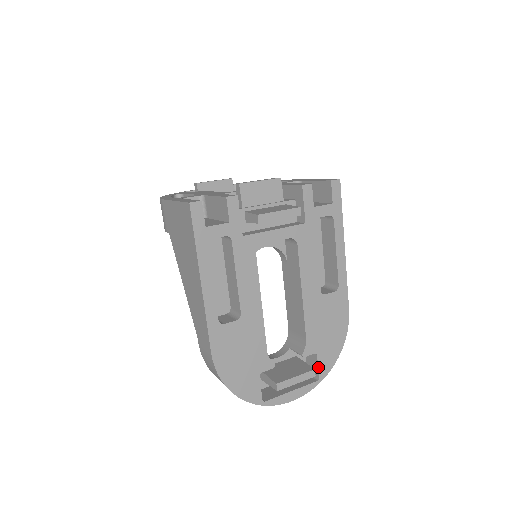
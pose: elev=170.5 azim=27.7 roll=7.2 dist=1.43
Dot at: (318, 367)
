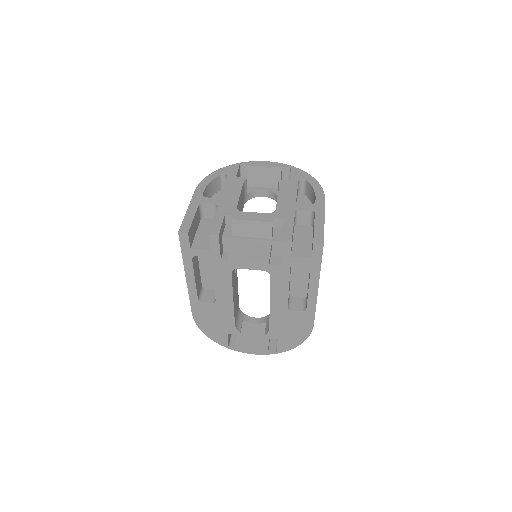
Dot at: (277, 345)
